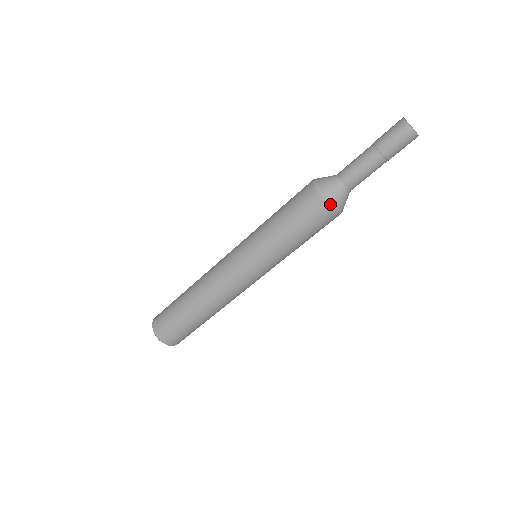
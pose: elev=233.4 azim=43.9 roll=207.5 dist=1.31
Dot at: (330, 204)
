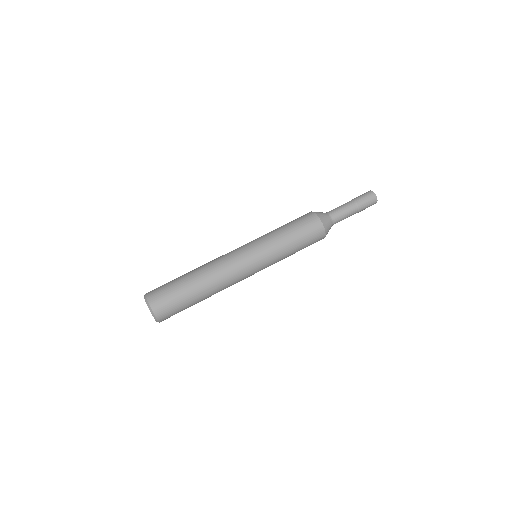
Dot at: (317, 214)
